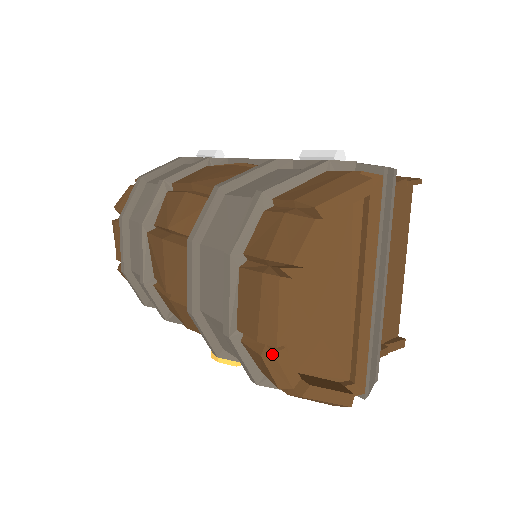
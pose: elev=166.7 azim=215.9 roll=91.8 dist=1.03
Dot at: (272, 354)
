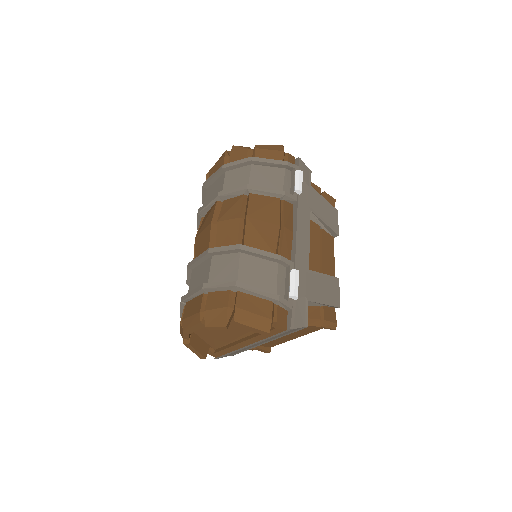
Dot at: occluded
